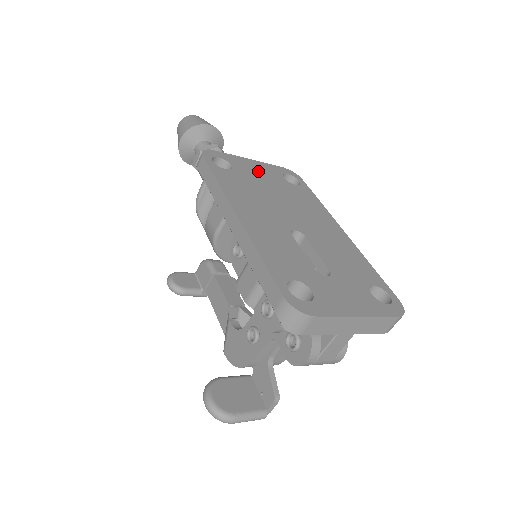
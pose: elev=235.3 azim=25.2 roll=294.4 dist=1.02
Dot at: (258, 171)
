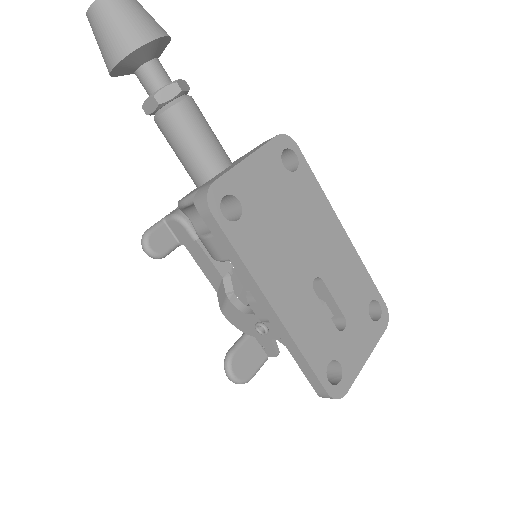
Dot at: (262, 182)
